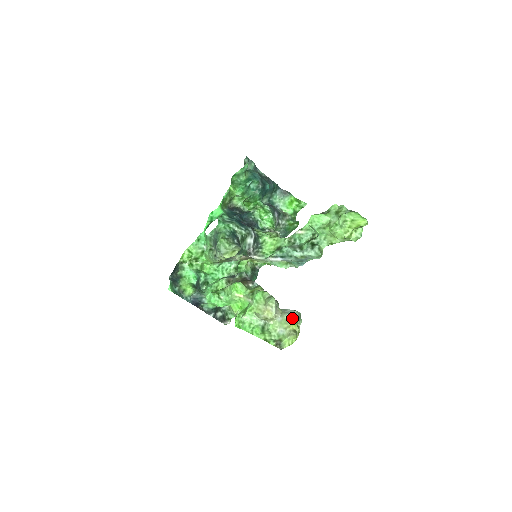
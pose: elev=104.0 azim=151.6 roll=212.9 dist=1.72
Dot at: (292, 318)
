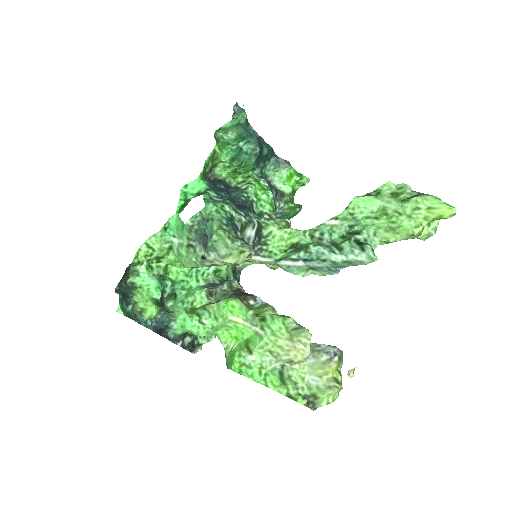
Dot at: (353, 369)
